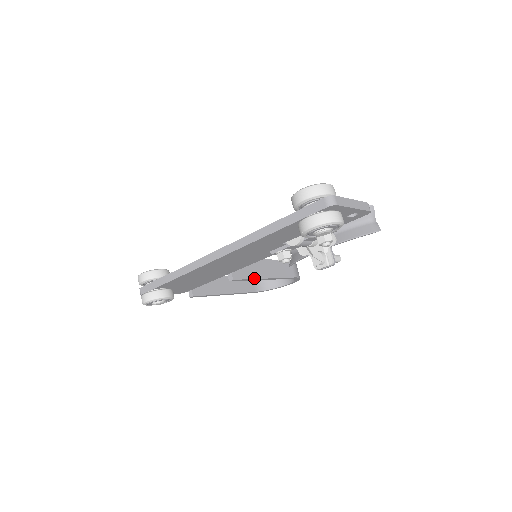
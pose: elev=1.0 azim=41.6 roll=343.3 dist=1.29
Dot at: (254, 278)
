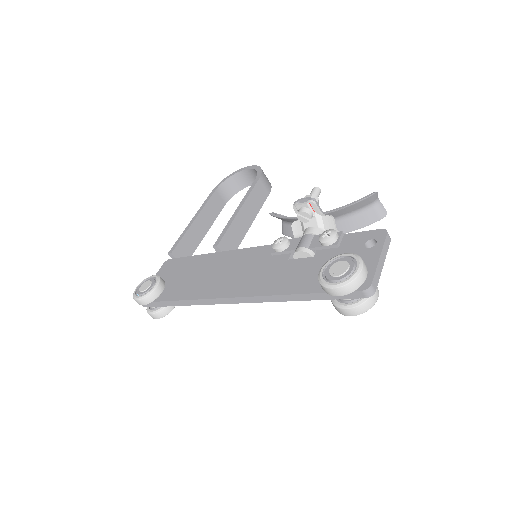
Dot at: (242, 238)
